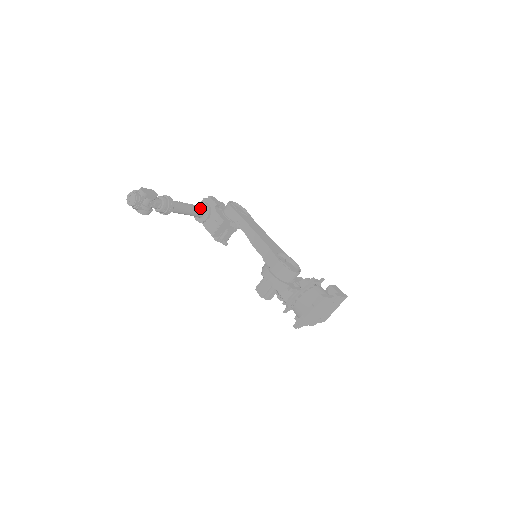
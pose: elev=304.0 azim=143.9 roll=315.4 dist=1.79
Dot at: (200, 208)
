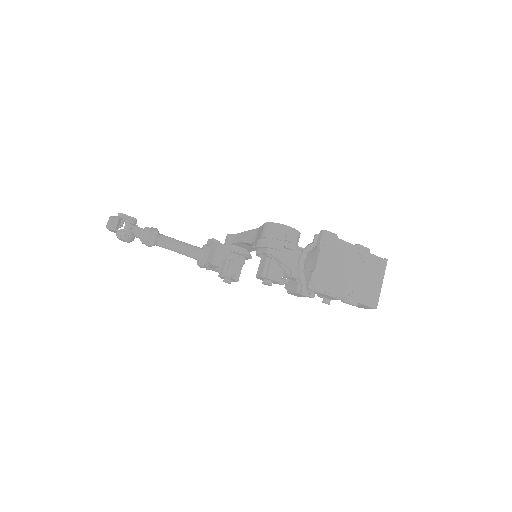
Dot at: (197, 247)
